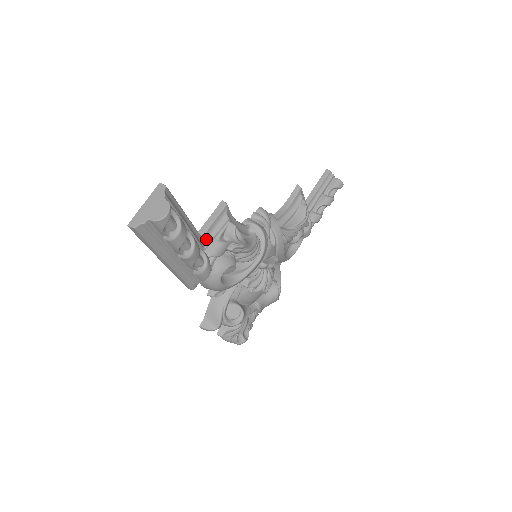
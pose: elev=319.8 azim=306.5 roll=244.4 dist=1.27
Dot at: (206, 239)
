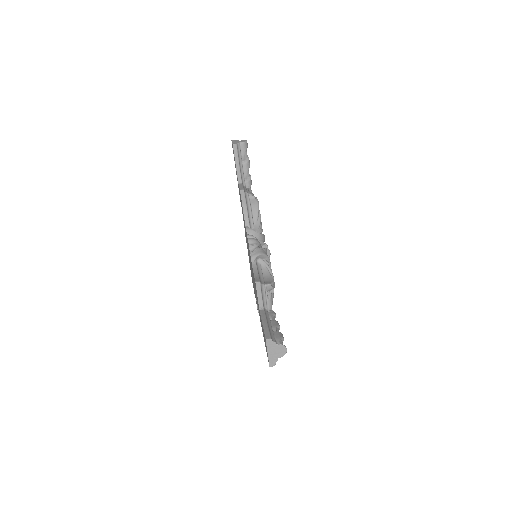
Dot at: (264, 306)
